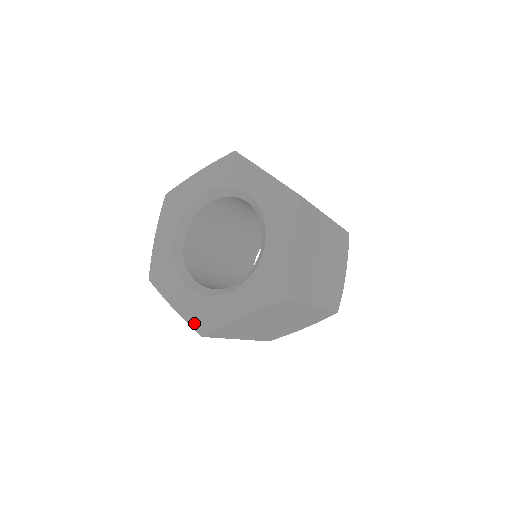
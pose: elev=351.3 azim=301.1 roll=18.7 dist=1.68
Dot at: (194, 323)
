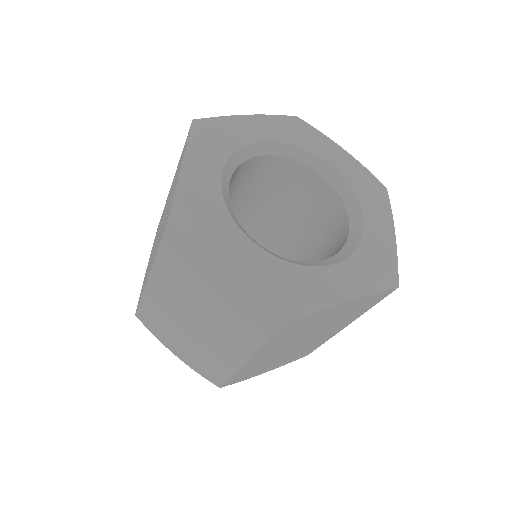
Dot at: (278, 299)
